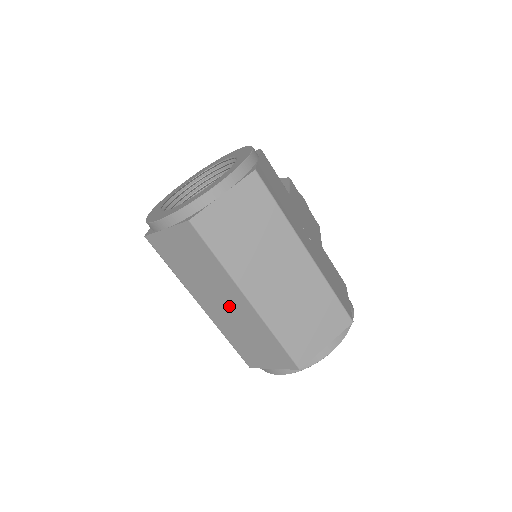
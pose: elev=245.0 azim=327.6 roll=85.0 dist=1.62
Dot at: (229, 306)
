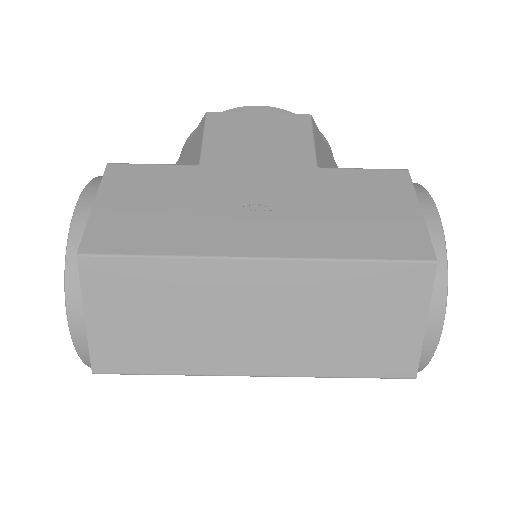
Dot at: occluded
